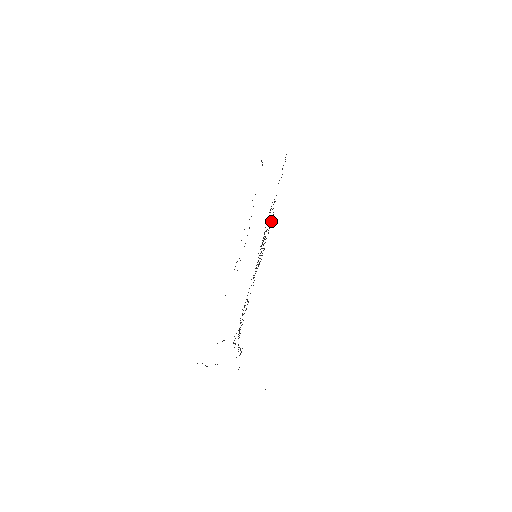
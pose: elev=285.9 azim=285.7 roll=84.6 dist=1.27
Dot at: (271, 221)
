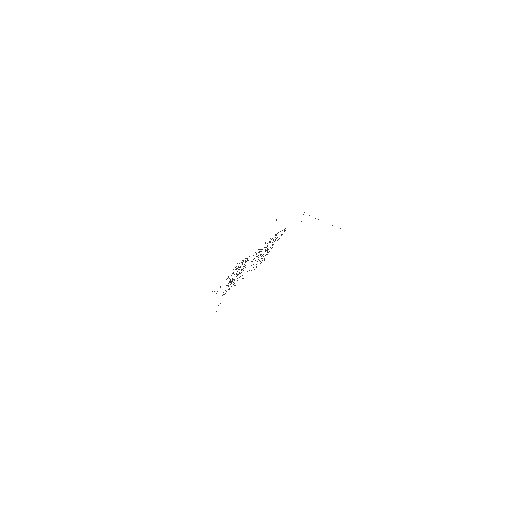
Dot at: (267, 254)
